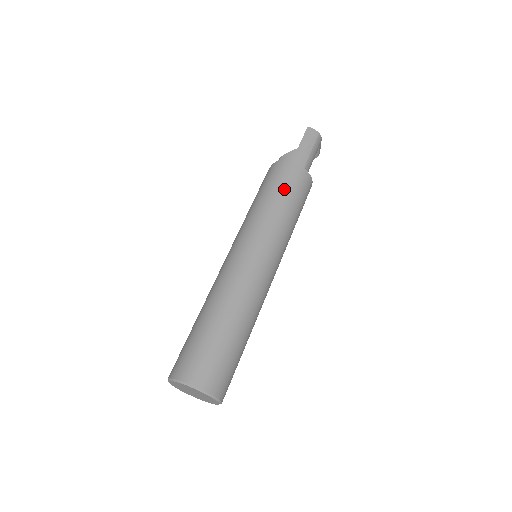
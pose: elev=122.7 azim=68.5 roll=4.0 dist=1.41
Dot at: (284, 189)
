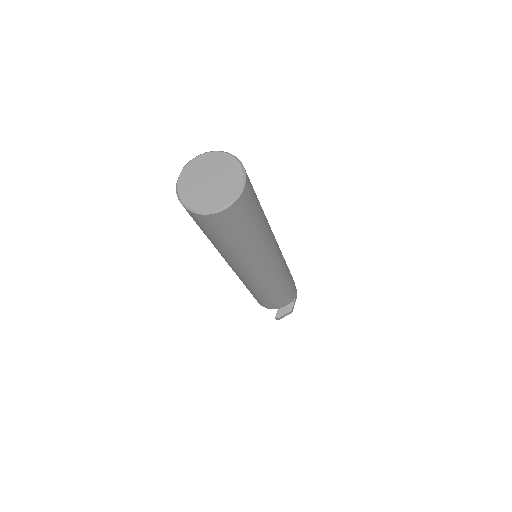
Dot at: occluded
